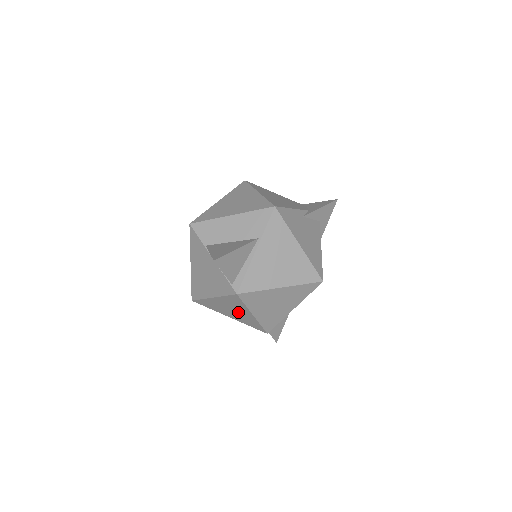
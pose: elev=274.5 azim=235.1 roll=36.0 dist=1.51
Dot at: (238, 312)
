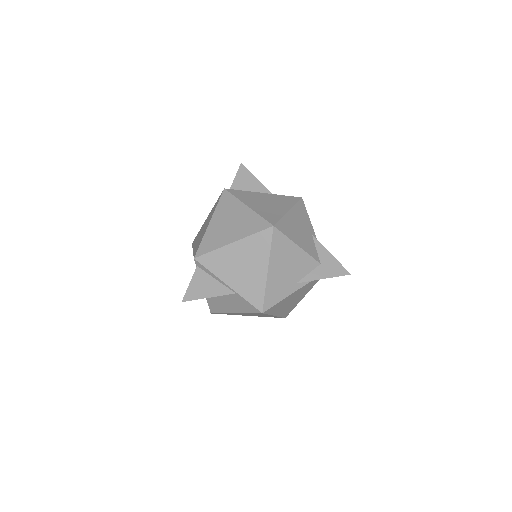
Dot at: occluded
